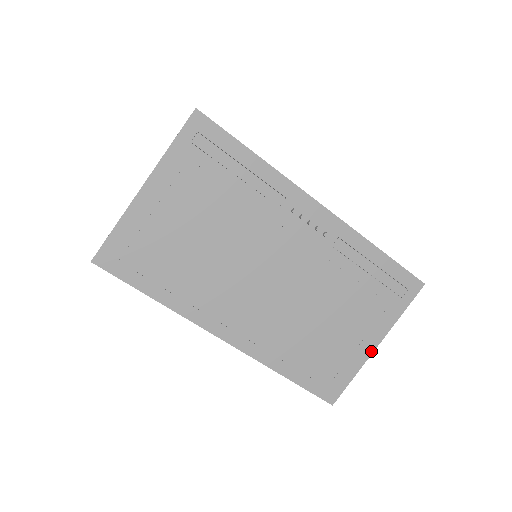
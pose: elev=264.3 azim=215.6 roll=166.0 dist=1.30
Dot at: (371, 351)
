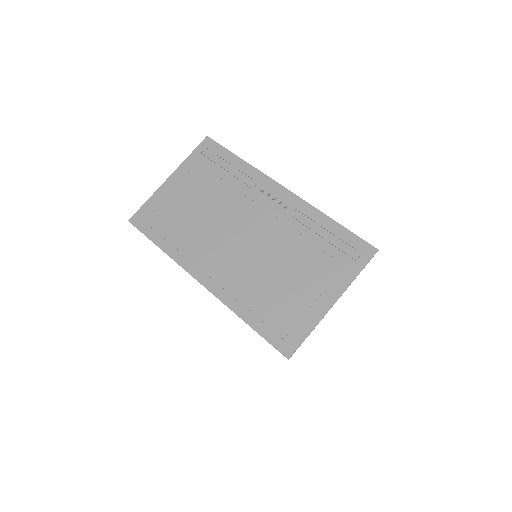
Dot at: (327, 308)
